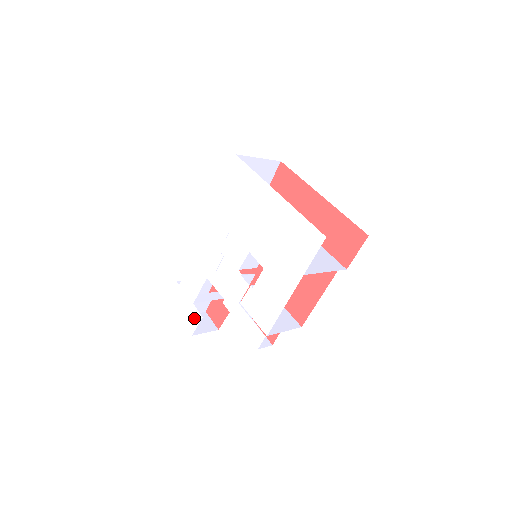
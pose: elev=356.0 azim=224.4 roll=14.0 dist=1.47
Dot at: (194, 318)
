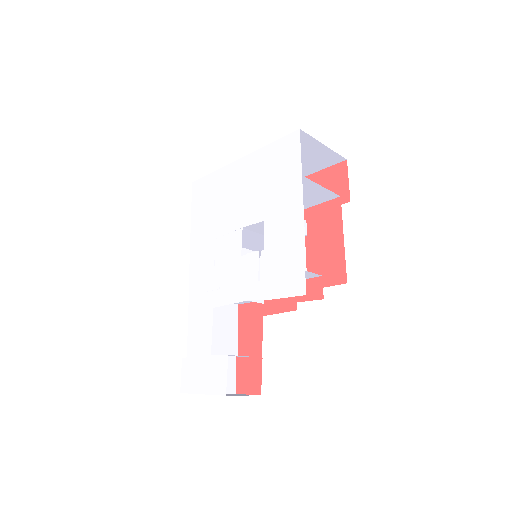
Dot at: (219, 370)
